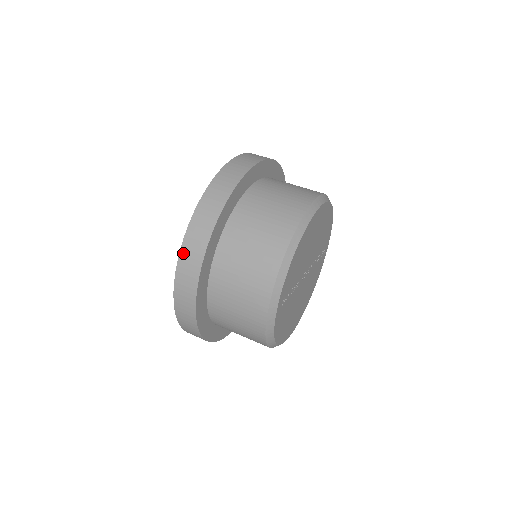
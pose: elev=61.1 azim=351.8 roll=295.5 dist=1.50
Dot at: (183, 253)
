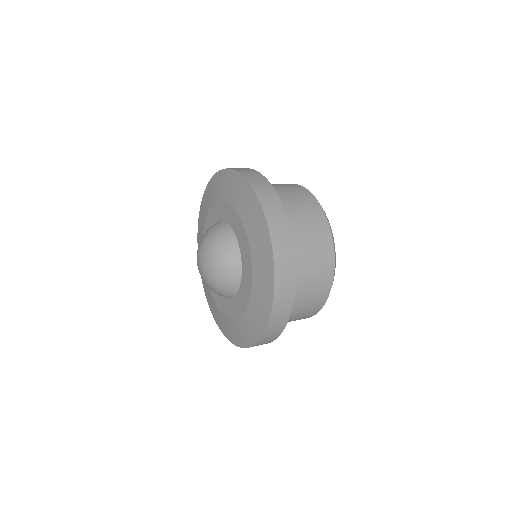
Dot at: (272, 230)
